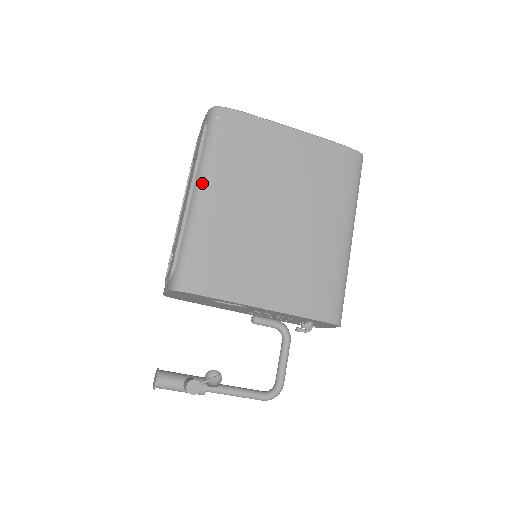
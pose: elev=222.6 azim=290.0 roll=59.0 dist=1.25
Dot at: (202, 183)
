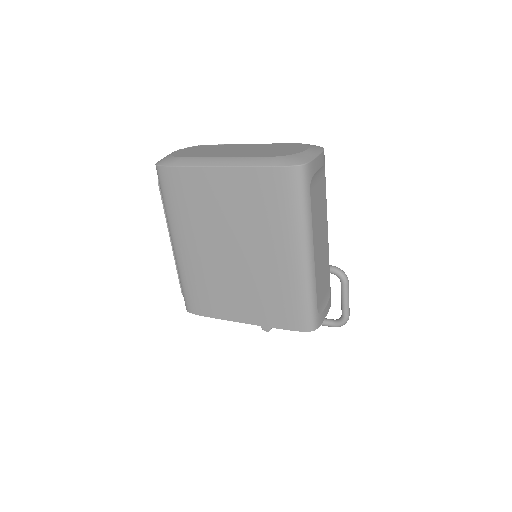
Dot at: (172, 236)
